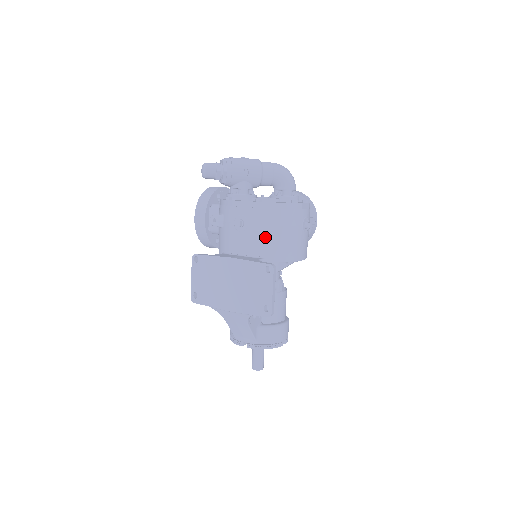
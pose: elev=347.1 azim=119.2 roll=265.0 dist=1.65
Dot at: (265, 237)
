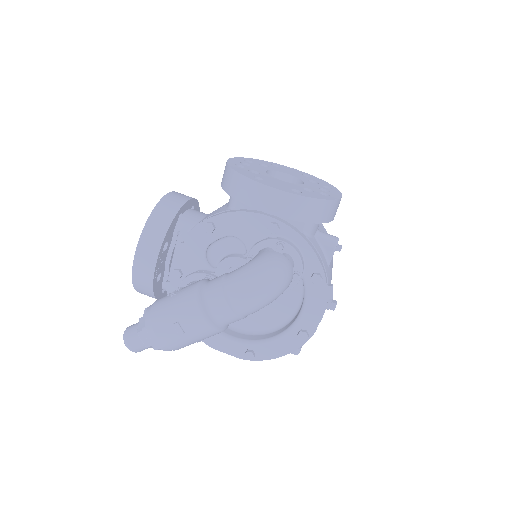
Dot at: occluded
